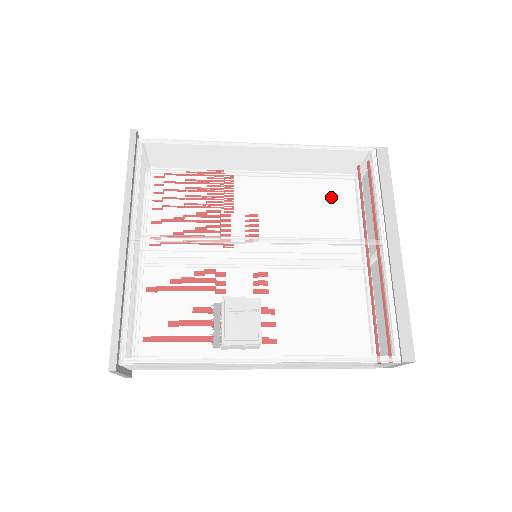
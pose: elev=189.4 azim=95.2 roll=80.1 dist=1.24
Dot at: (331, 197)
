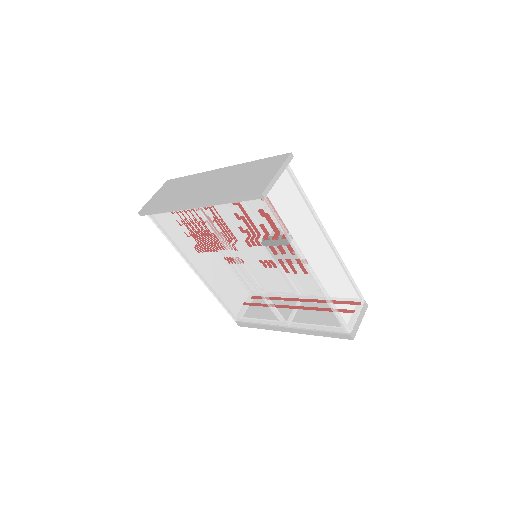
Dot at: occluded
